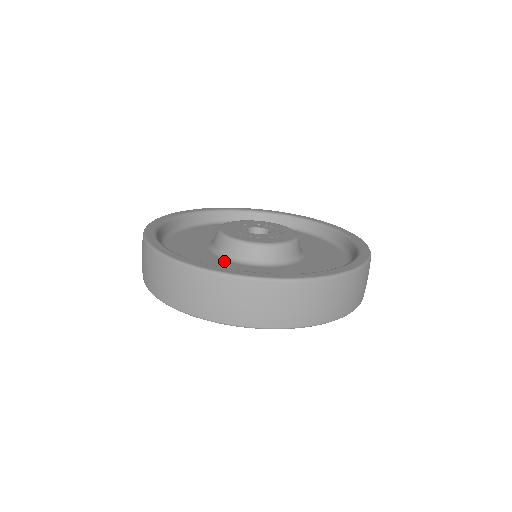
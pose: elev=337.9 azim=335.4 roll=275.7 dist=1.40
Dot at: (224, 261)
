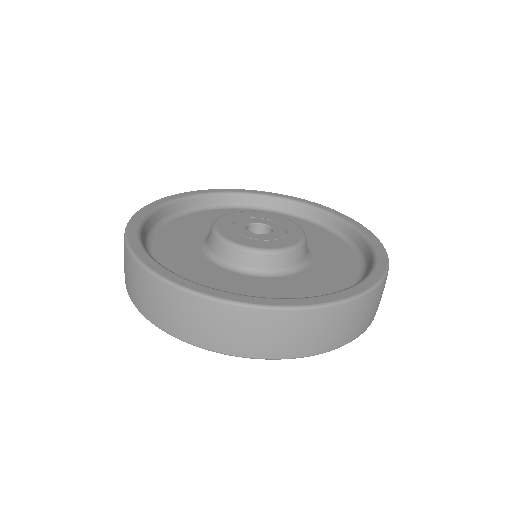
Dot at: (253, 278)
